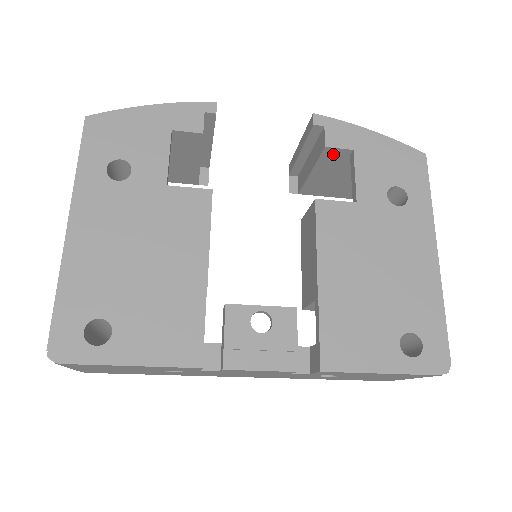
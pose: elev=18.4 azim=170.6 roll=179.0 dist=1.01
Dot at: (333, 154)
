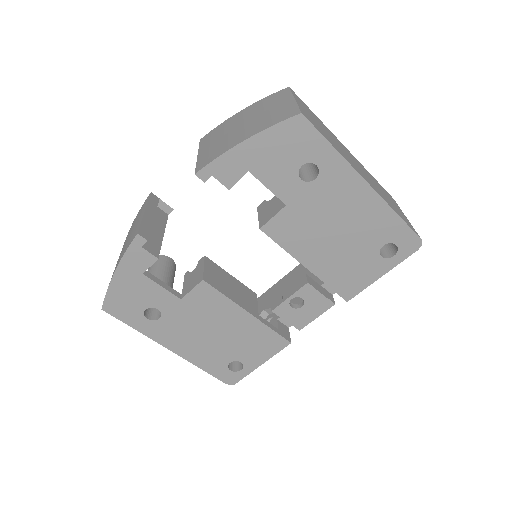
Dot at: occluded
